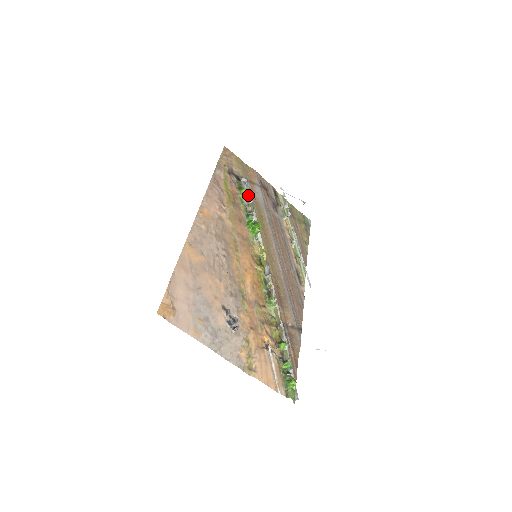
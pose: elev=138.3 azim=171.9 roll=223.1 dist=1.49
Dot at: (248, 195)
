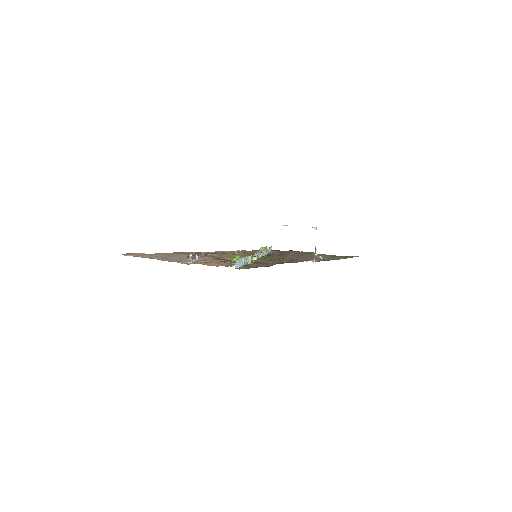
Dot at: occluded
